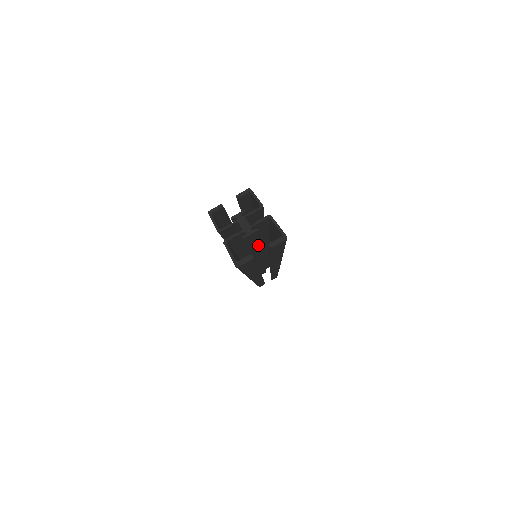
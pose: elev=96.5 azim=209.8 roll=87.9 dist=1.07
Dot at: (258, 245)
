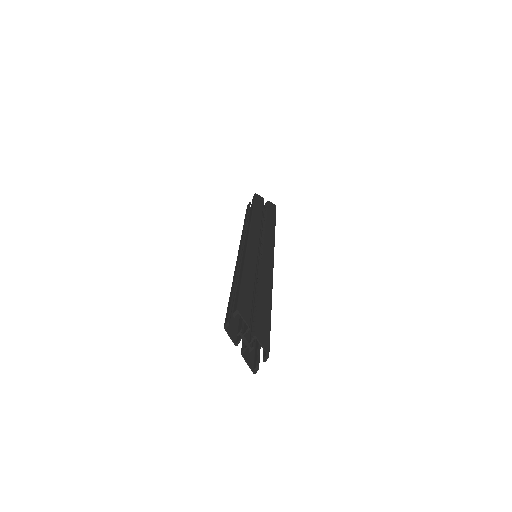
Dot at: occluded
